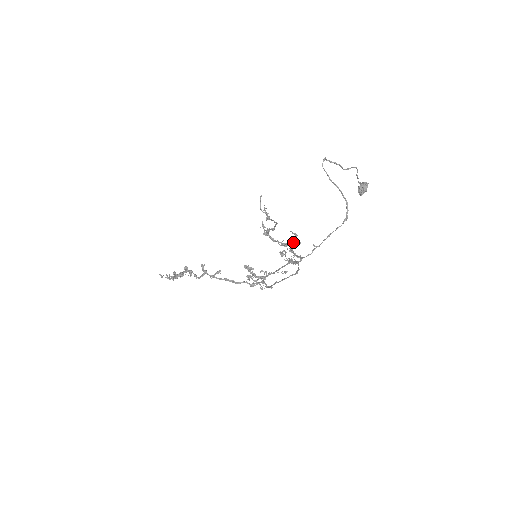
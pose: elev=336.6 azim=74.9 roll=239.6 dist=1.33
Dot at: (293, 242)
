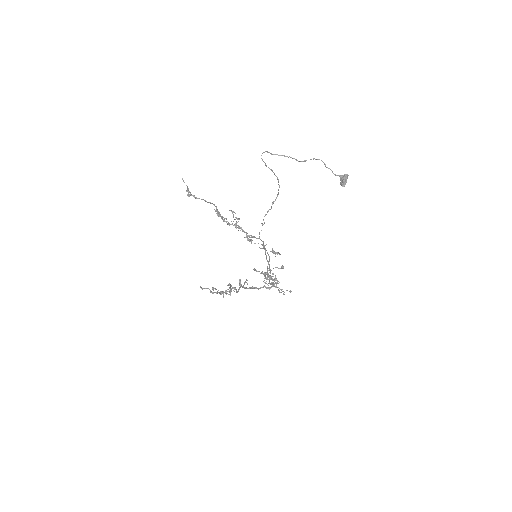
Dot at: occluded
